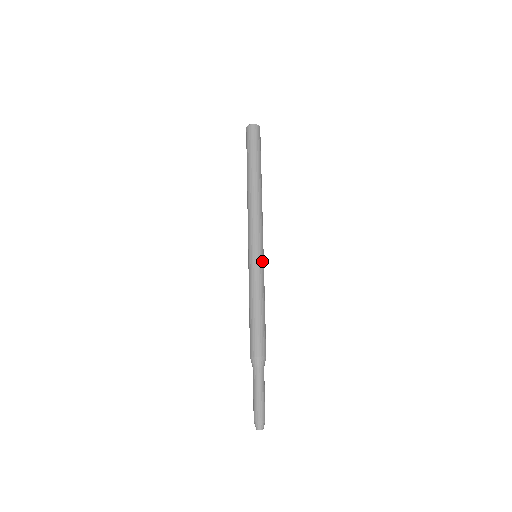
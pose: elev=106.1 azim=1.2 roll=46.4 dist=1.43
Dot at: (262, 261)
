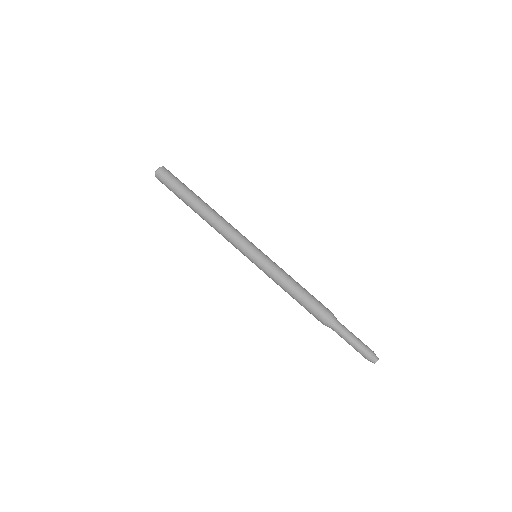
Dot at: (262, 257)
